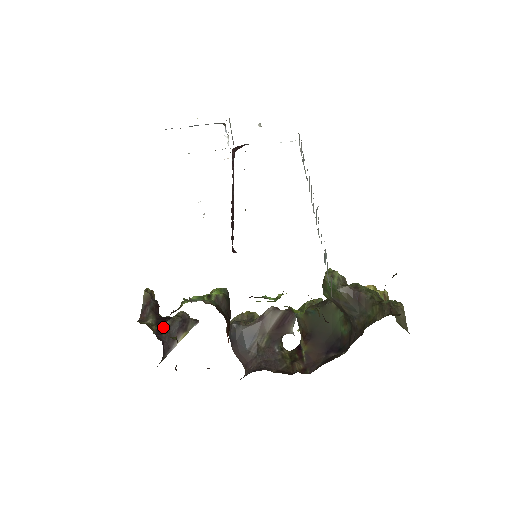
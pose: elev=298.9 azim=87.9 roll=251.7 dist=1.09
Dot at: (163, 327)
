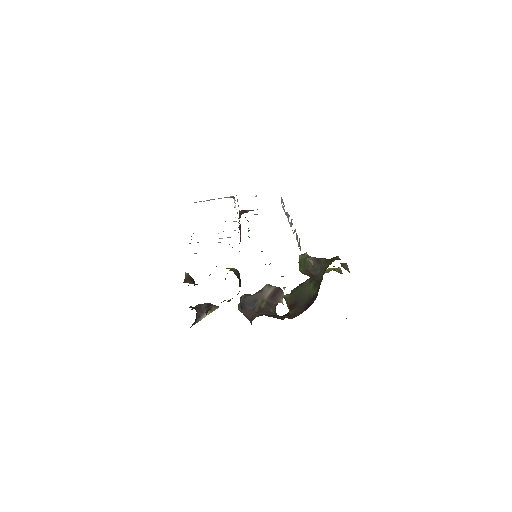
Dot at: (195, 306)
